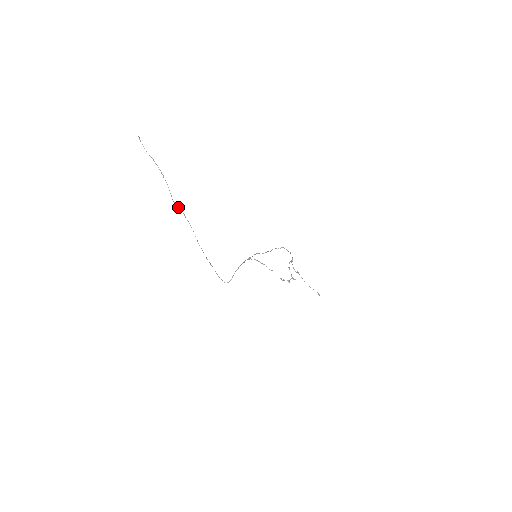
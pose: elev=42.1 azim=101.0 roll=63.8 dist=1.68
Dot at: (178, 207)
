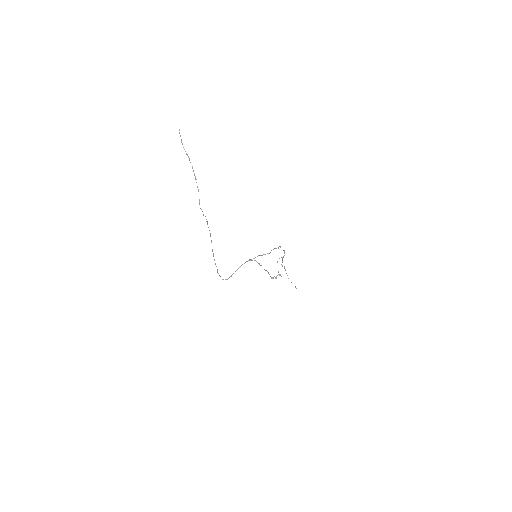
Dot at: (203, 214)
